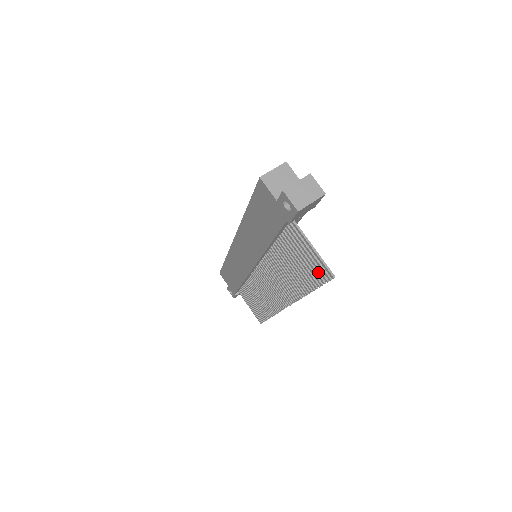
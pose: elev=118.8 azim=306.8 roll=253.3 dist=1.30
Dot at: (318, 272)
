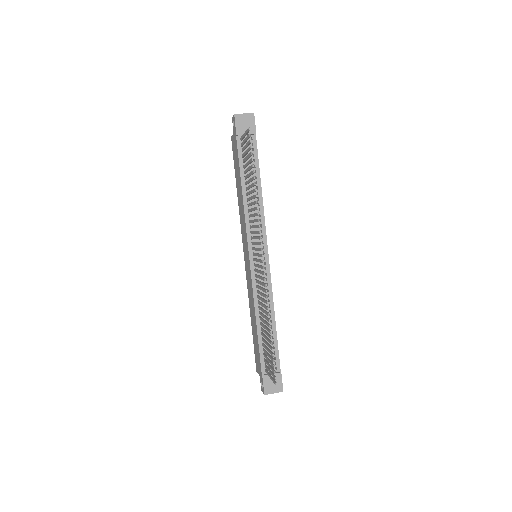
Dot at: (249, 148)
